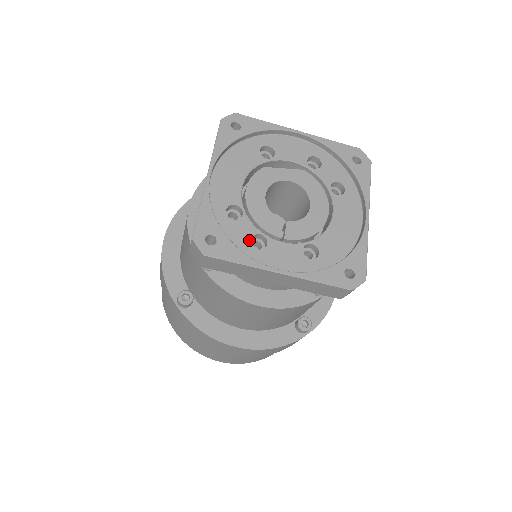
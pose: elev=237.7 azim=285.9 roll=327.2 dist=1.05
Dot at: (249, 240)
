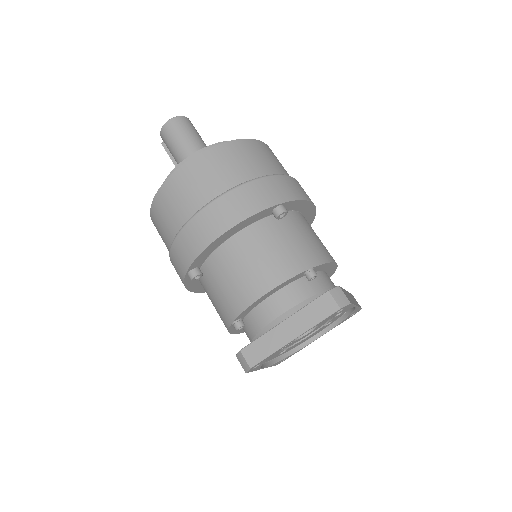
Dot at: occluded
